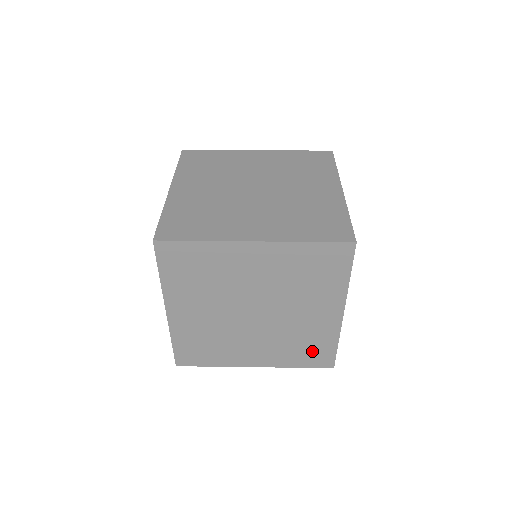
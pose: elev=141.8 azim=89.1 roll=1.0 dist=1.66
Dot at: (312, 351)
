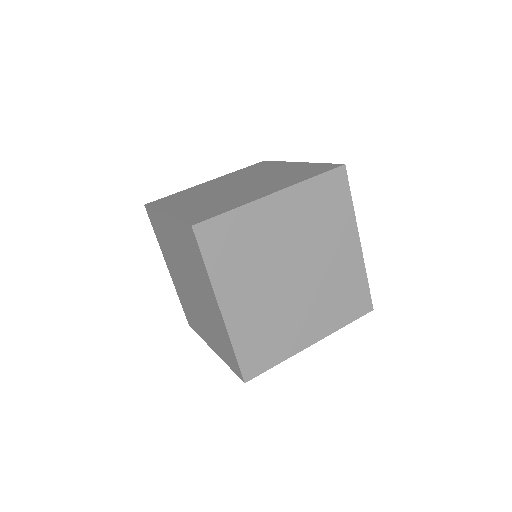
Dot at: (351, 298)
